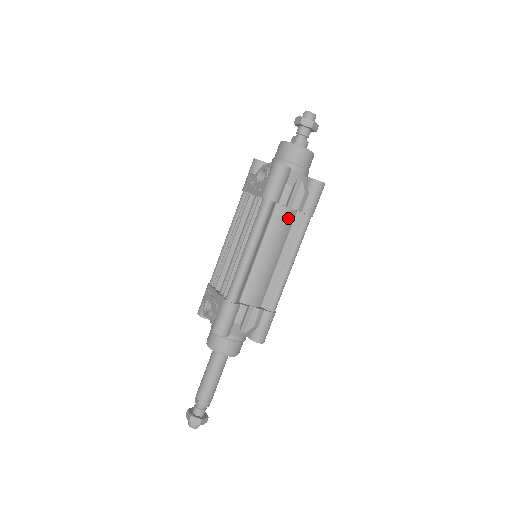
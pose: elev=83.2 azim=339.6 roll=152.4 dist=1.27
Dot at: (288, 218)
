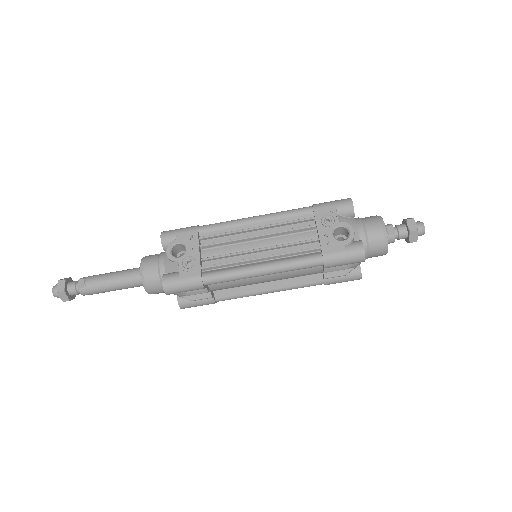
Dot at: (312, 273)
